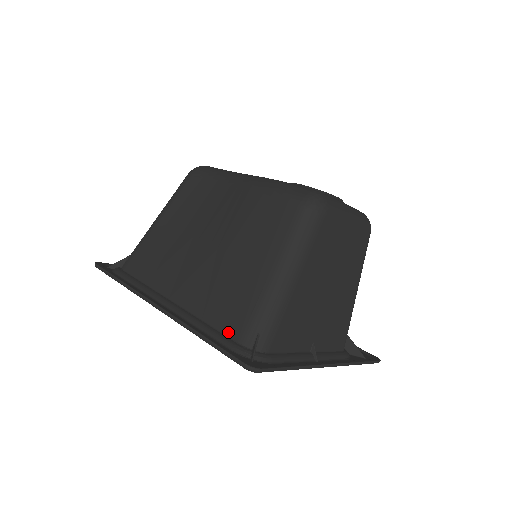
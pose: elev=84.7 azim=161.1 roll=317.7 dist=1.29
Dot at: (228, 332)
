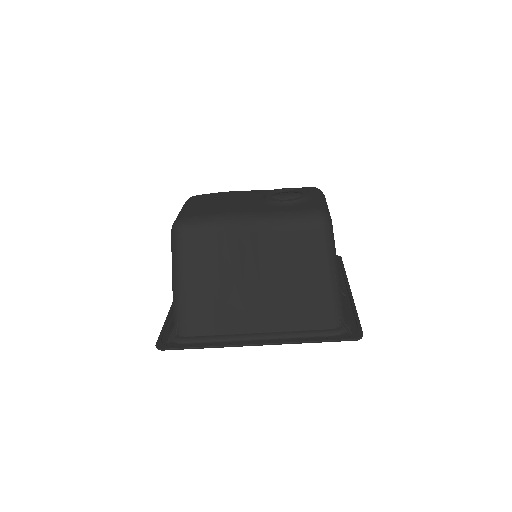
Dot at: (320, 327)
